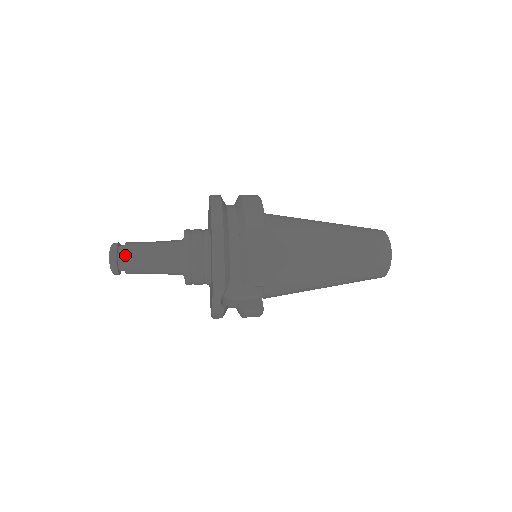
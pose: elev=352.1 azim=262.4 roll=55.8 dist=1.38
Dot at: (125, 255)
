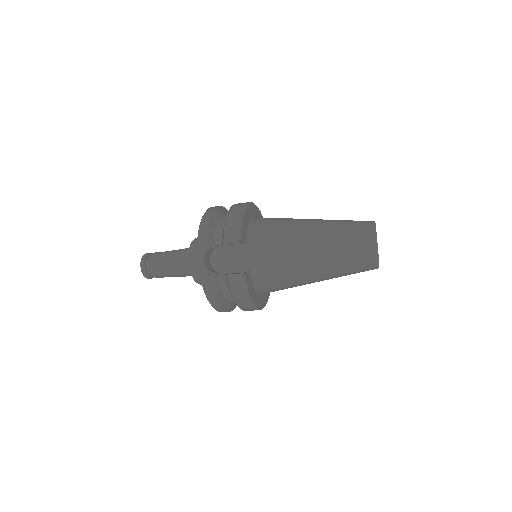
Dot at: (152, 255)
